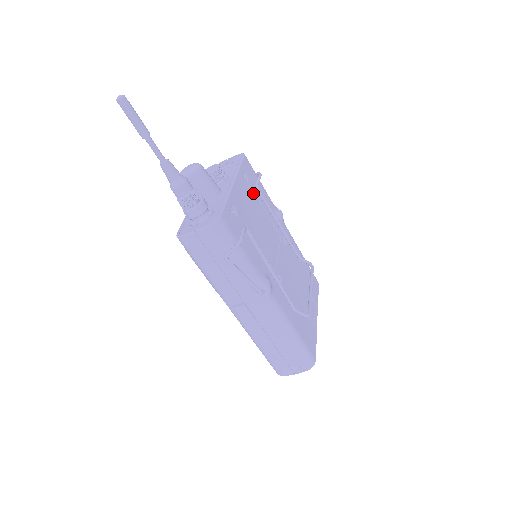
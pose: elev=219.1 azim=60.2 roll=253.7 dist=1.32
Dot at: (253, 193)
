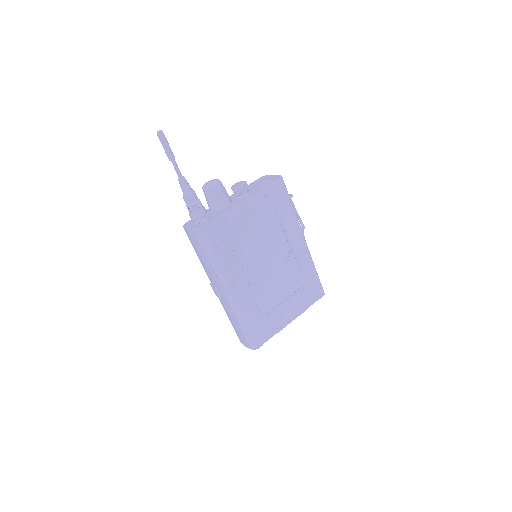
Dot at: (268, 212)
